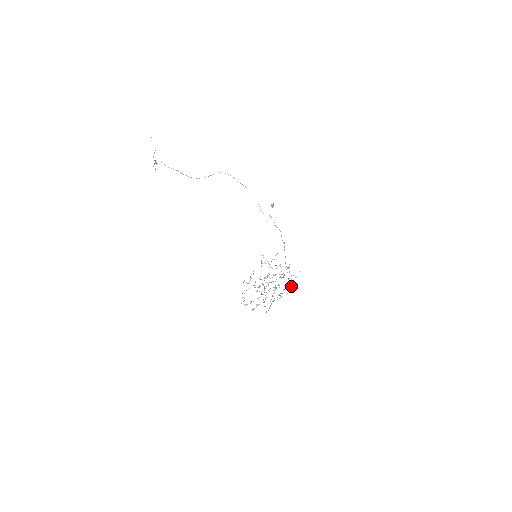
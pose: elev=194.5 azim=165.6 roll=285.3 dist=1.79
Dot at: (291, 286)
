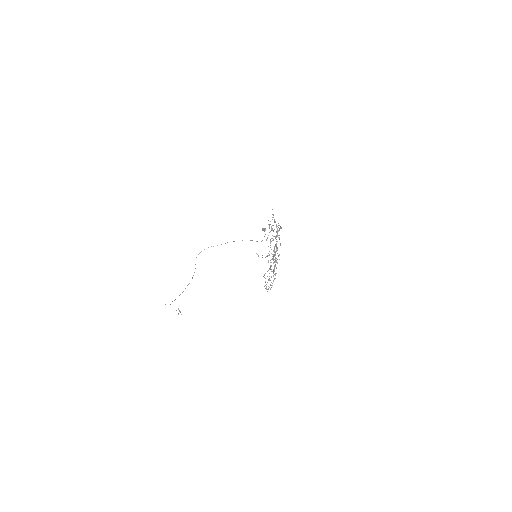
Dot at: occluded
